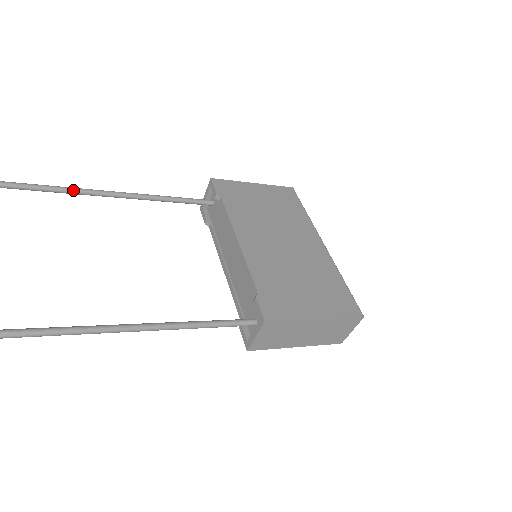
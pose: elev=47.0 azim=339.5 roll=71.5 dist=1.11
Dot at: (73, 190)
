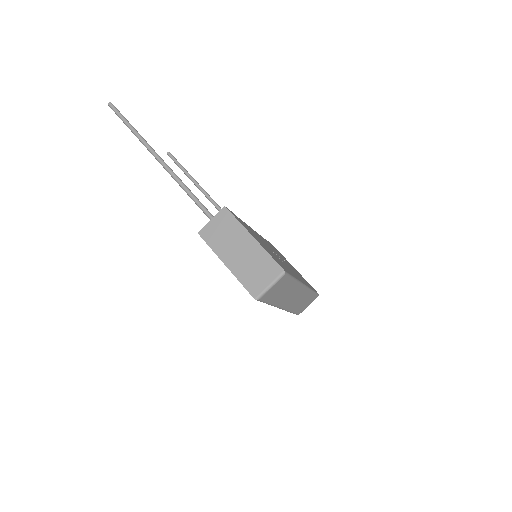
Dot at: (207, 193)
